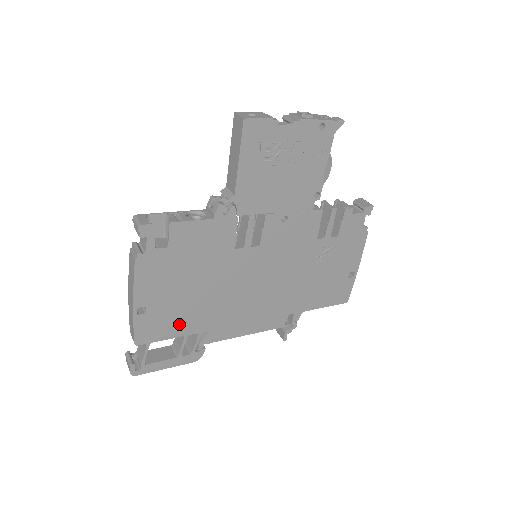
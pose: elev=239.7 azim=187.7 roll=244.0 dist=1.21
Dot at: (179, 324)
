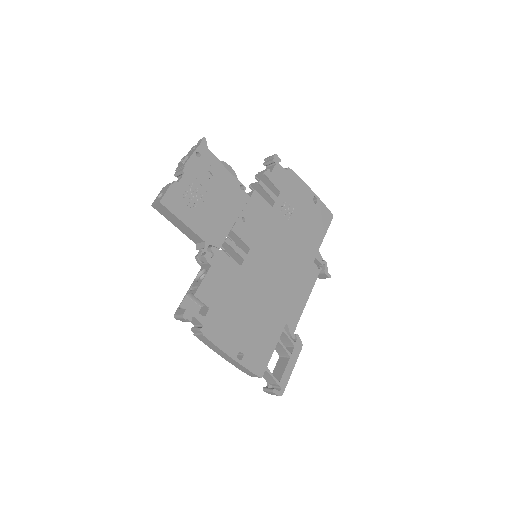
Dot at: (267, 339)
